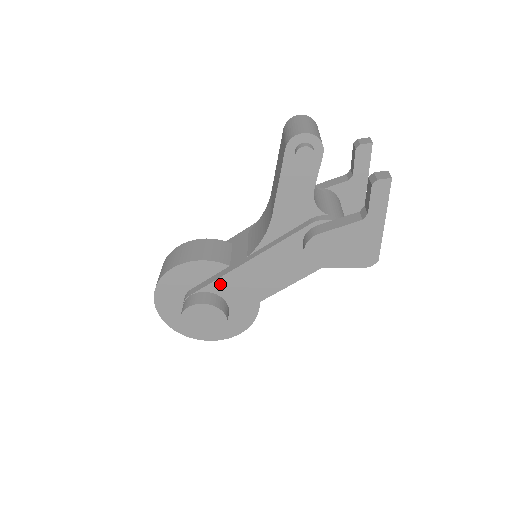
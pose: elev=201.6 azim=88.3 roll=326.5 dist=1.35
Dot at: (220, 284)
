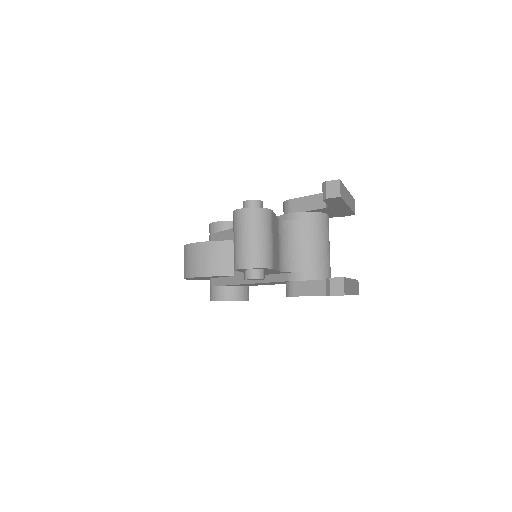
Dot at: (231, 285)
